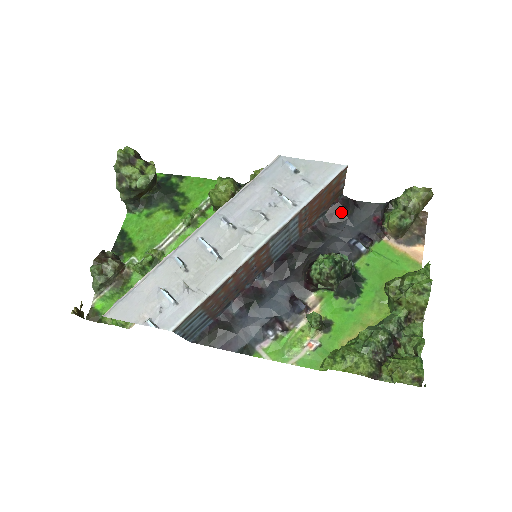
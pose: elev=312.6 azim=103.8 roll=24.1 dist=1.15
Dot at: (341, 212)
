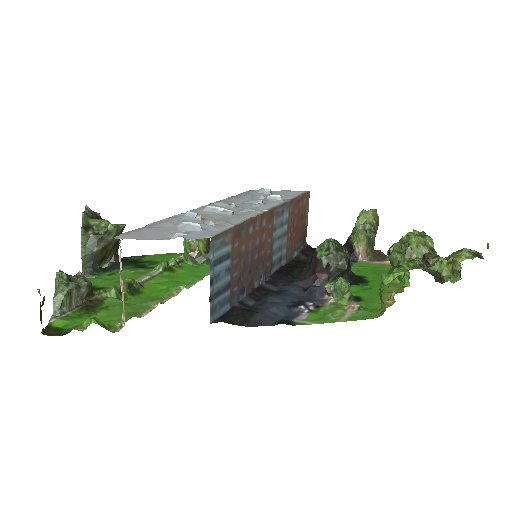
Dot at: (311, 252)
